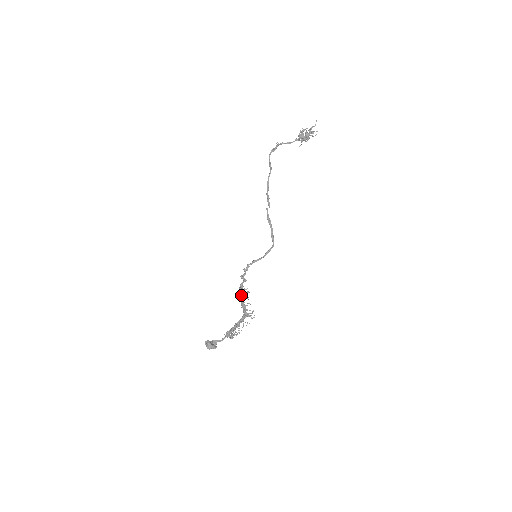
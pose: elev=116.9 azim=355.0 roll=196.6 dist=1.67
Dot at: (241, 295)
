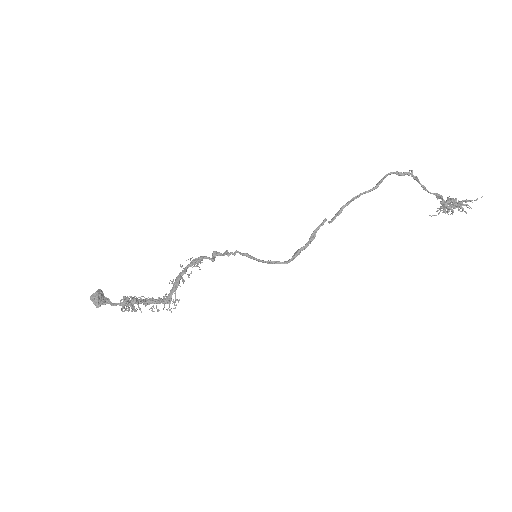
Dot at: (188, 266)
